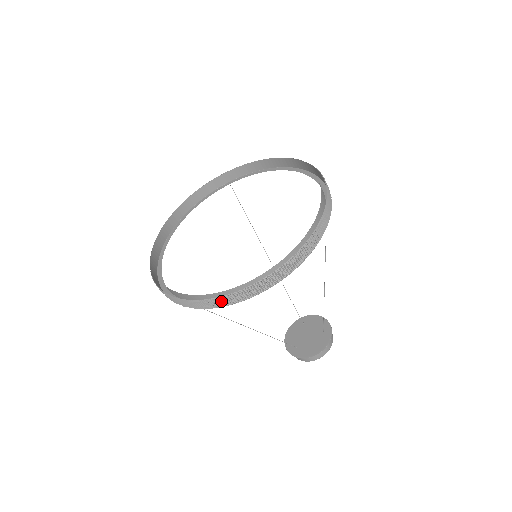
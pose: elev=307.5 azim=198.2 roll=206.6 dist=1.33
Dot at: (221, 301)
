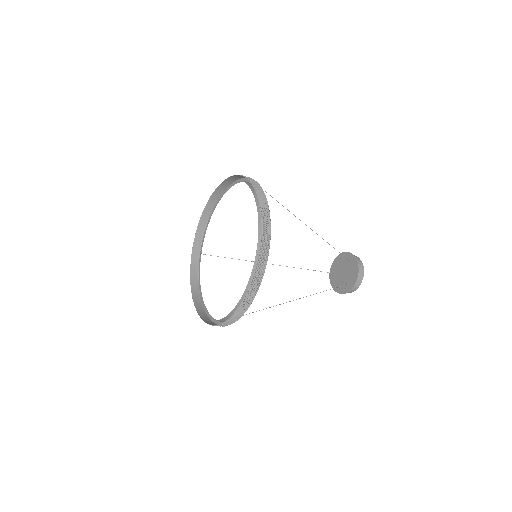
Dot at: (259, 269)
